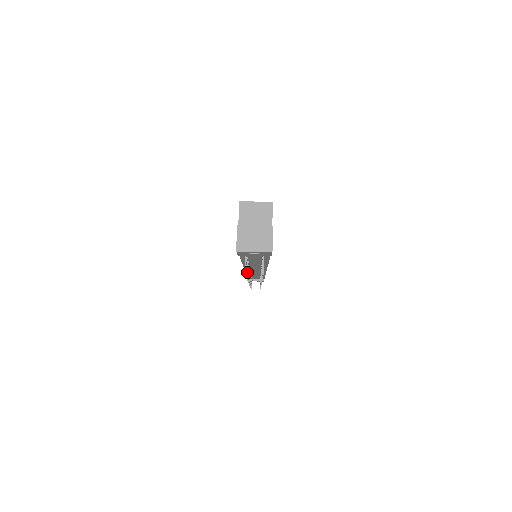
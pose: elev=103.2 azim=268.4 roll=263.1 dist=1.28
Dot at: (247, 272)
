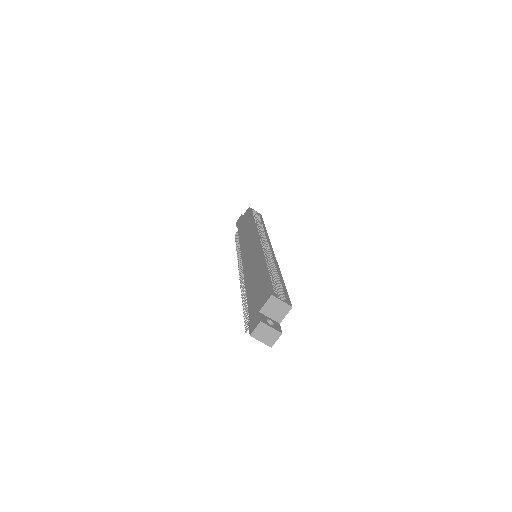
Dot at: (246, 308)
